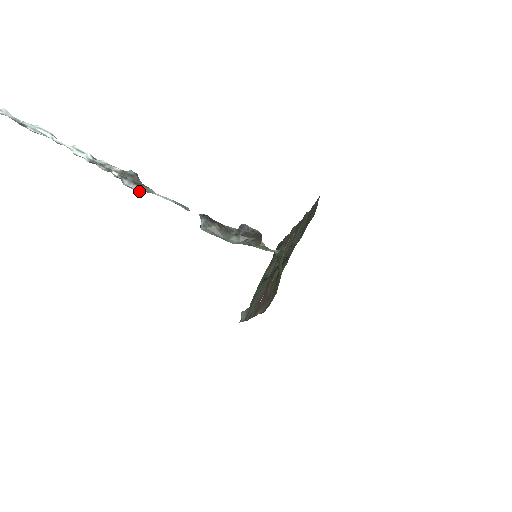
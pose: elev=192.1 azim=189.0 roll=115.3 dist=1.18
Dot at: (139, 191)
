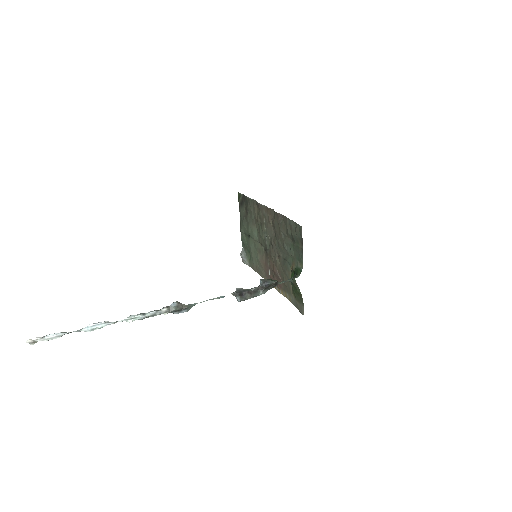
Dot at: occluded
